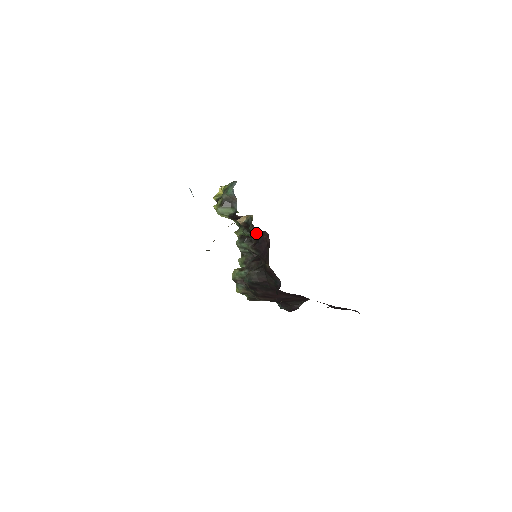
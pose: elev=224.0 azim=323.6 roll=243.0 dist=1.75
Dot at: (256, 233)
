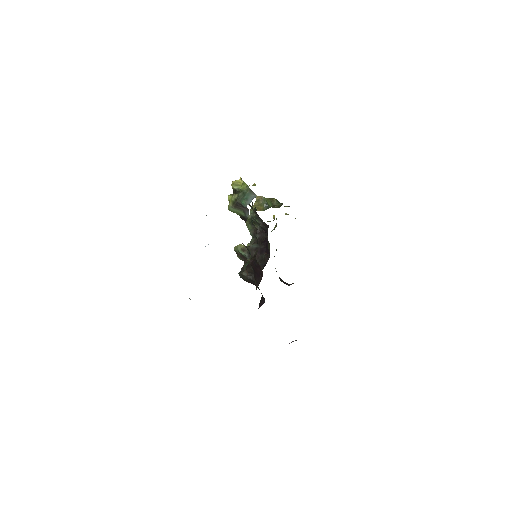
Dot at: occluded
